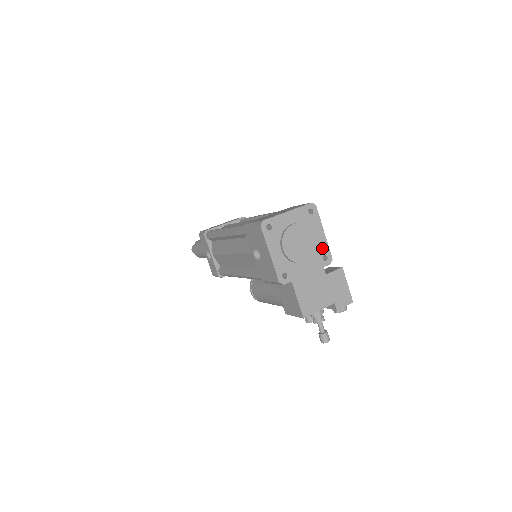
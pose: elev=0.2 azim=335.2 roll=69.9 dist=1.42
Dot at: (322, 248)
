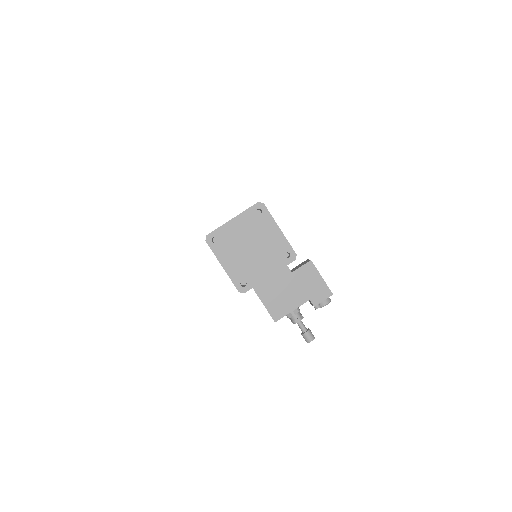
Dot at: (281, 246)
